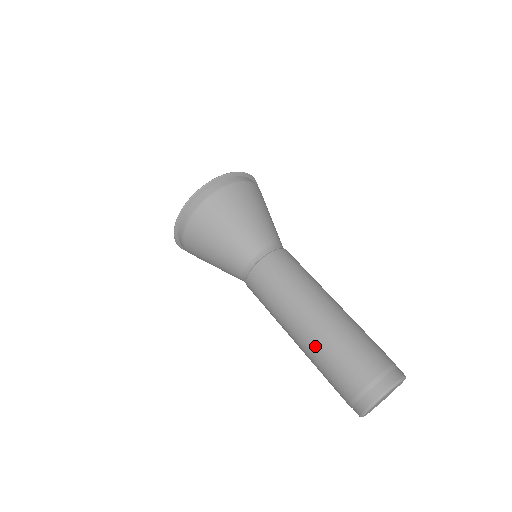
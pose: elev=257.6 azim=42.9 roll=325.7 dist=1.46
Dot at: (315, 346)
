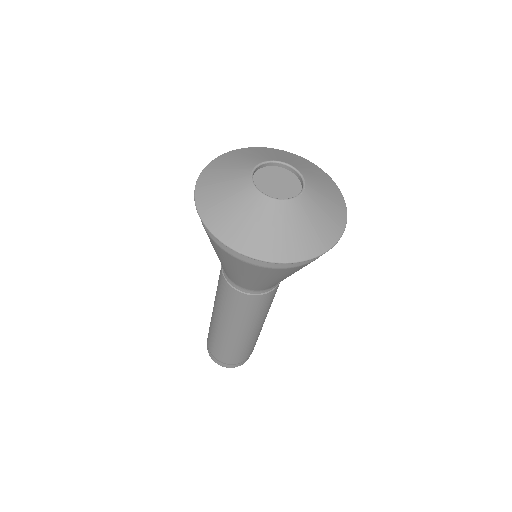
Dot at: (227, 341)
